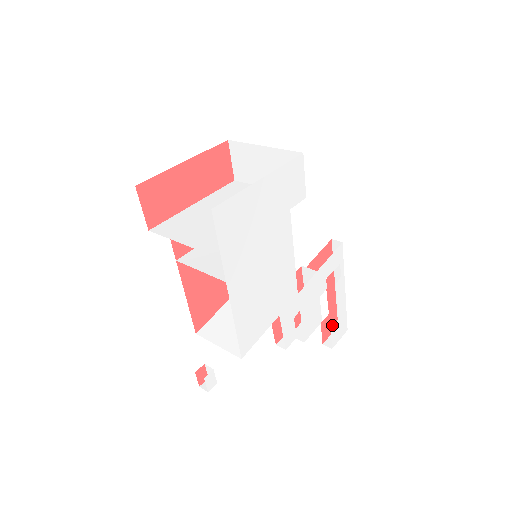
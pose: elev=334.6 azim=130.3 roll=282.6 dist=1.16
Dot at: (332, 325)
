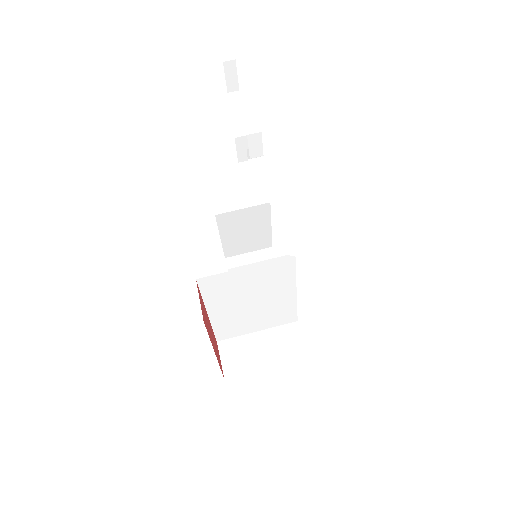
Dot at: occluded
